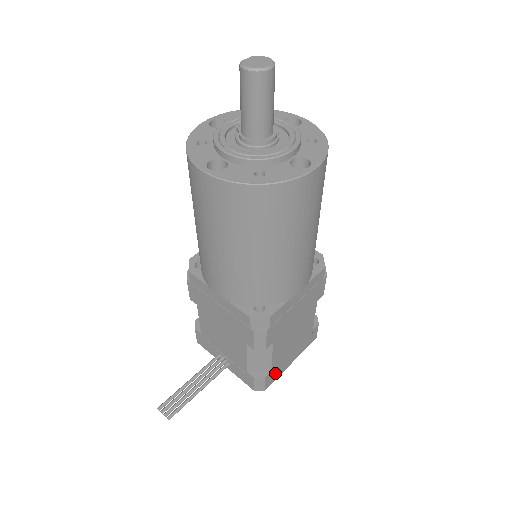
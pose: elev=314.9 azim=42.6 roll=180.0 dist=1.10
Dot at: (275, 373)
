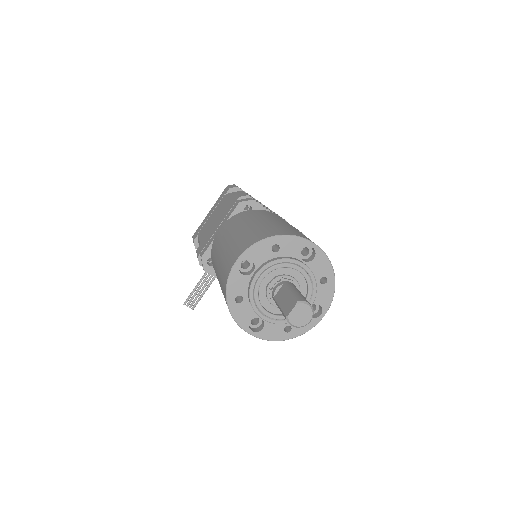
Dot at: occluded
